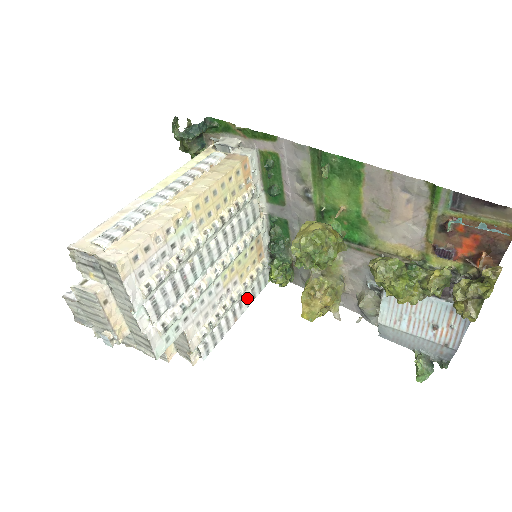
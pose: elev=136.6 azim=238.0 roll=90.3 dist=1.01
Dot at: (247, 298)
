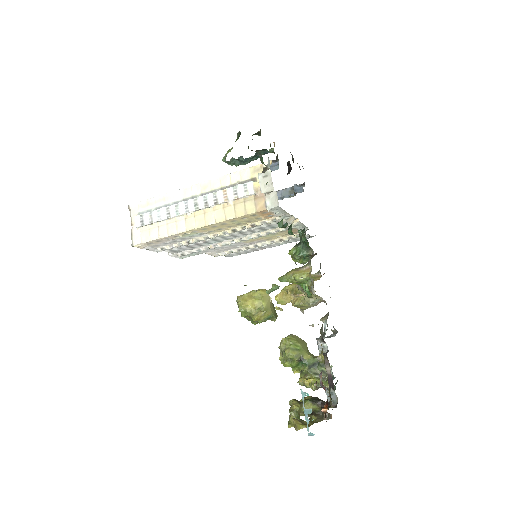
Dot at: (278, 243)
